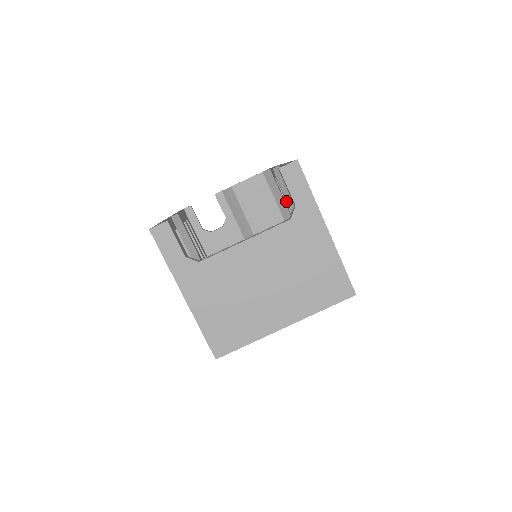
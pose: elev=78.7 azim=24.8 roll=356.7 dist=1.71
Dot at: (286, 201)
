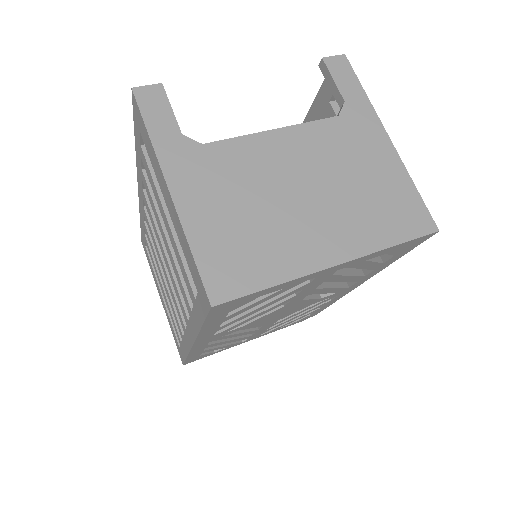
Dot at: occluded
